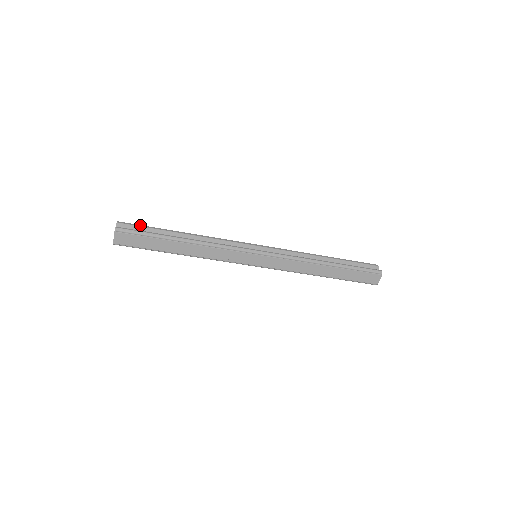
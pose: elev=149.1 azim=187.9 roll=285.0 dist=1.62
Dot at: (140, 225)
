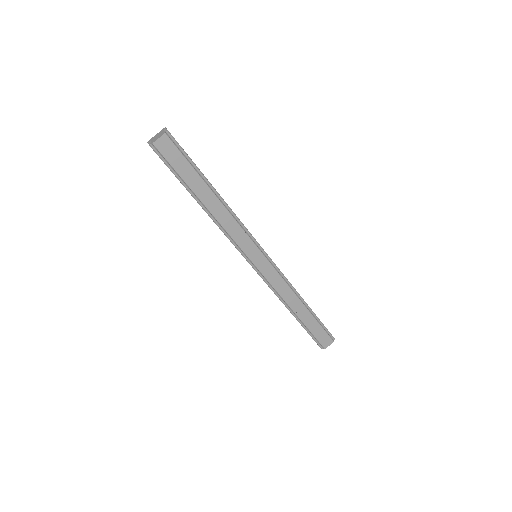
Dot at: occluded
